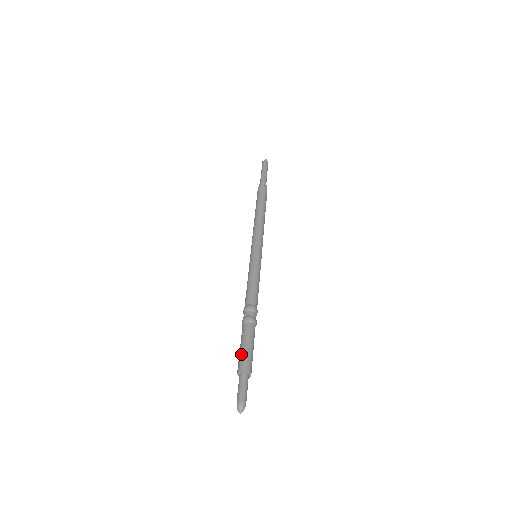
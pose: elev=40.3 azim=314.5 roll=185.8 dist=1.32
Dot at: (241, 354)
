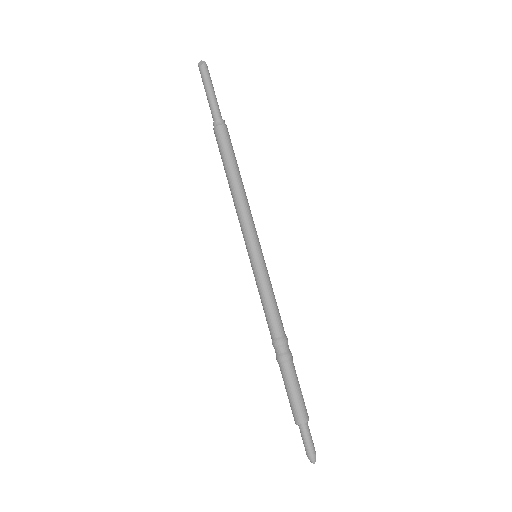
Dot at: (295, 403)
